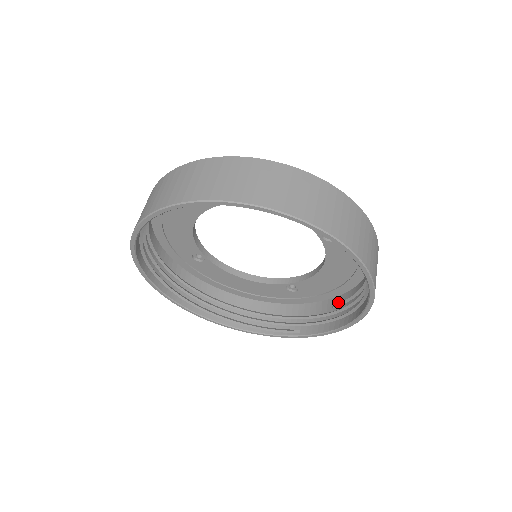
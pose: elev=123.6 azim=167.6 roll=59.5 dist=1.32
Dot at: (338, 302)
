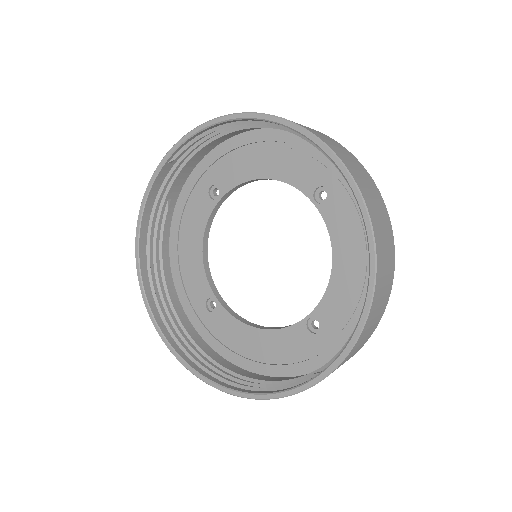
Dot at: occluded
